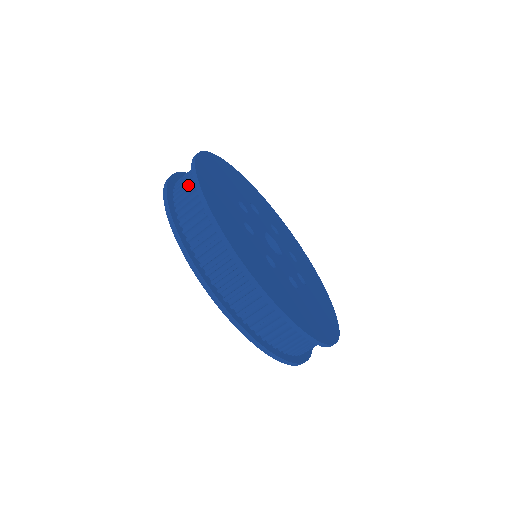
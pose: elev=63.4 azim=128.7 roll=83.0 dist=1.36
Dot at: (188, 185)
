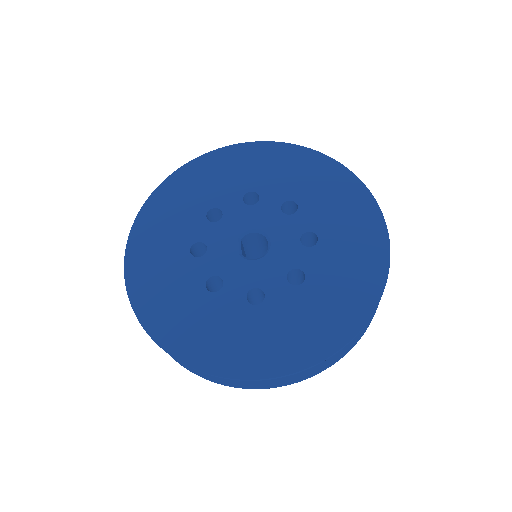
Dot at: occluded
